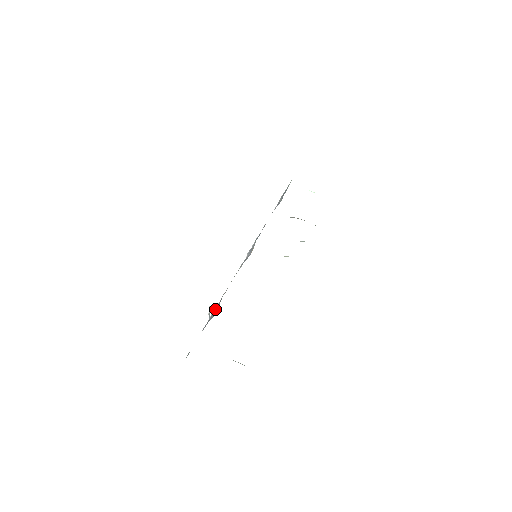
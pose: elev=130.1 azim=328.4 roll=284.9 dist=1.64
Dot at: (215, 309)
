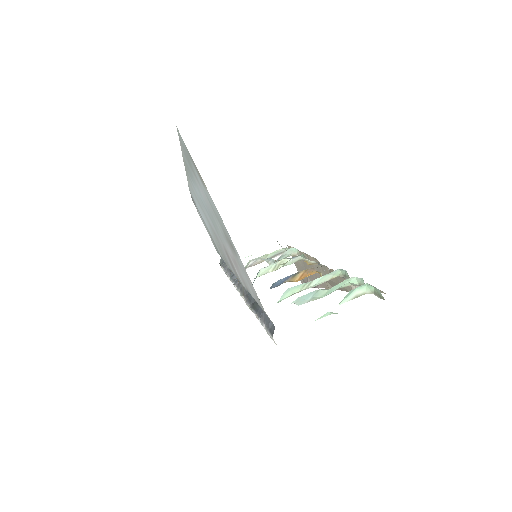
Dot at: (252, 306)
